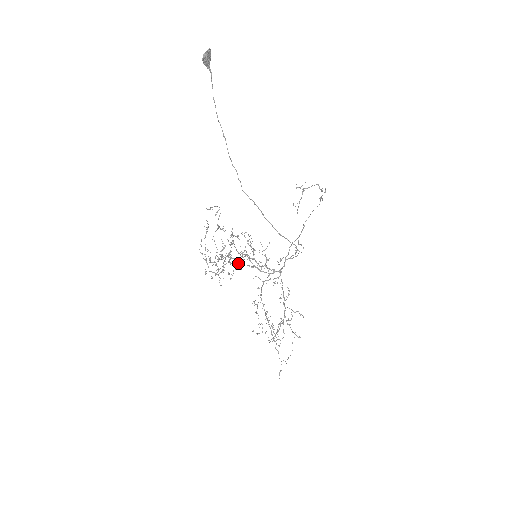
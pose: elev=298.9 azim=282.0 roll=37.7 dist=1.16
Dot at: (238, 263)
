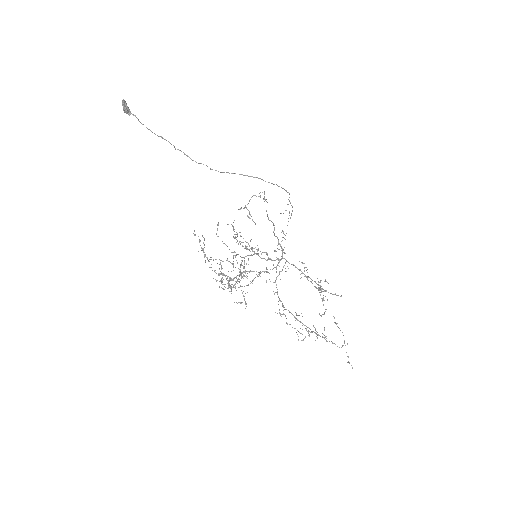
Dot at: occluded
